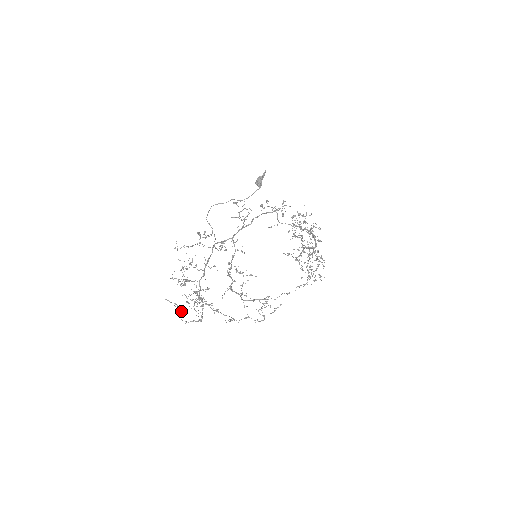
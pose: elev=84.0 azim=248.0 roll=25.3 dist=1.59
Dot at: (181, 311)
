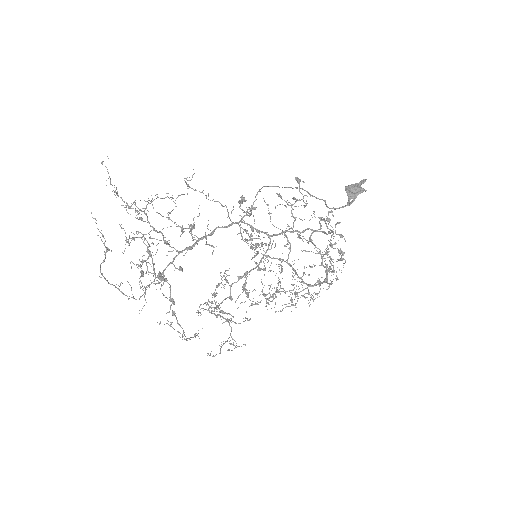
Dot at: (105, 254)
